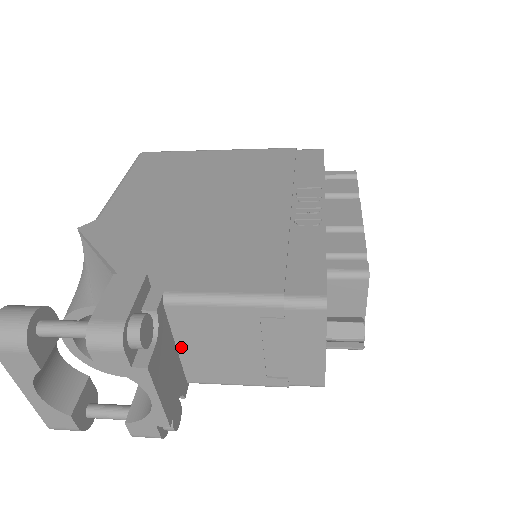
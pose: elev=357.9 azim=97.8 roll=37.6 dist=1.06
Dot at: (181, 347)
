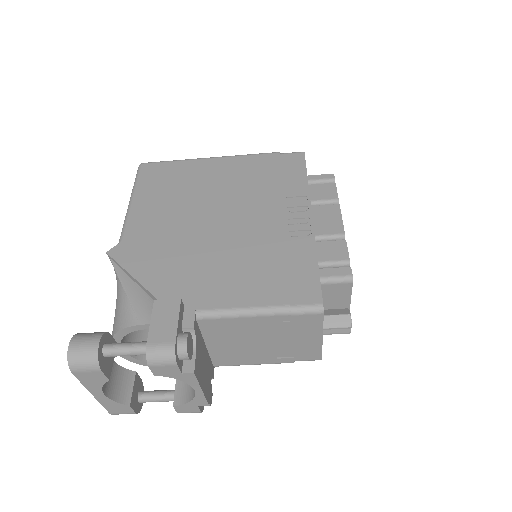
Dot at: (209, 345)
